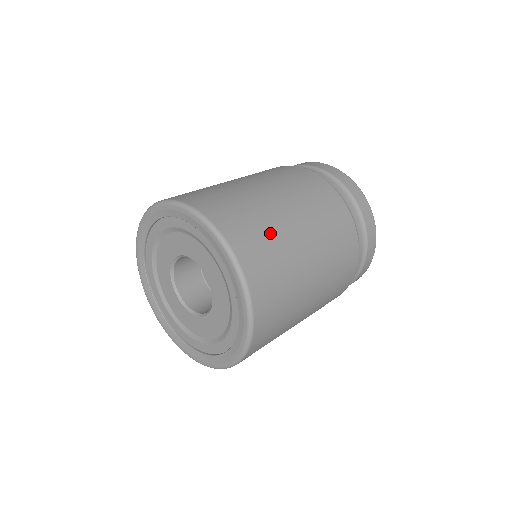
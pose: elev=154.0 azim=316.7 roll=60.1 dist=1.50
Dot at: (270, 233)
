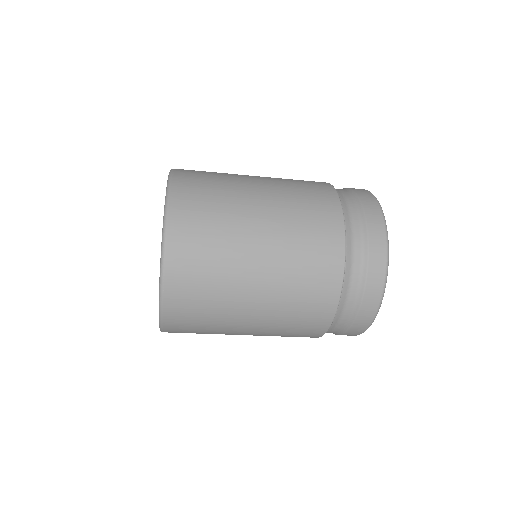
Dot at: (220, 174)
